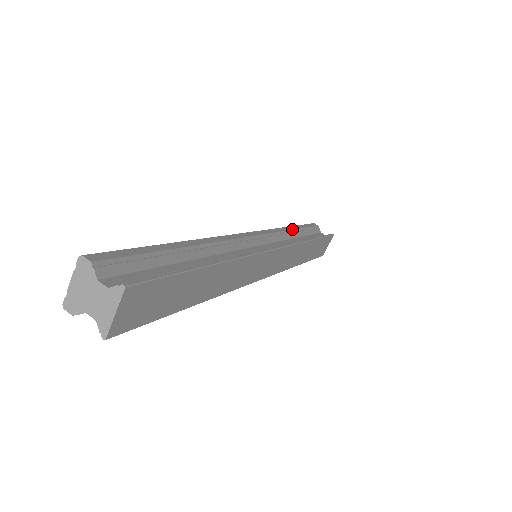
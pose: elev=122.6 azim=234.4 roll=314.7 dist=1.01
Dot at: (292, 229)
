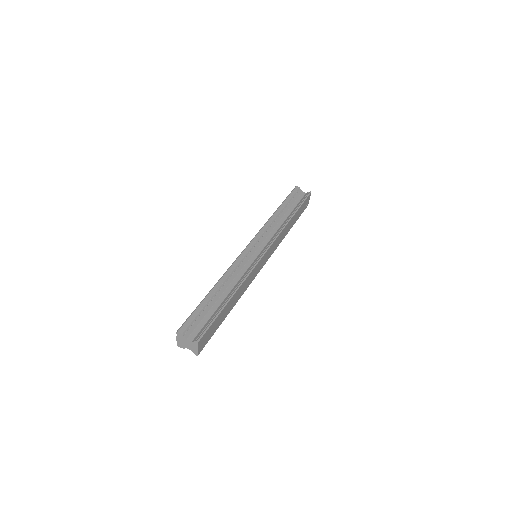
Dot at: (278, 214)
